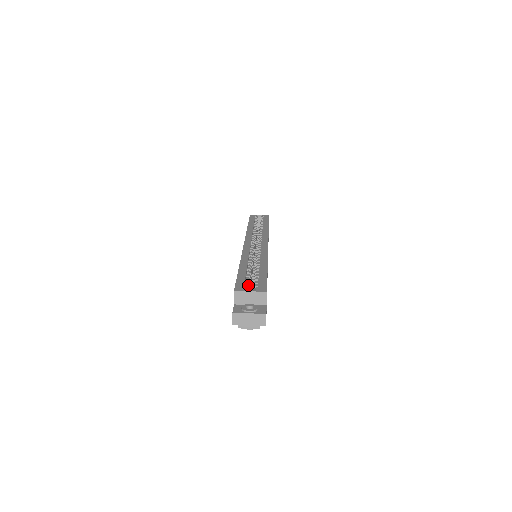
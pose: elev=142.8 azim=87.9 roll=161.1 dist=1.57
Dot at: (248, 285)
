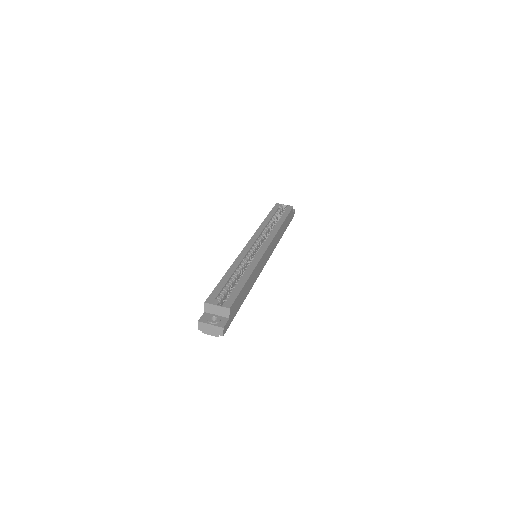
Dot at: (221, 296)
